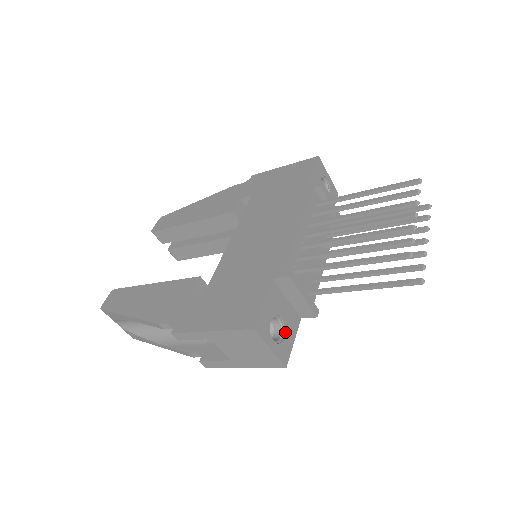
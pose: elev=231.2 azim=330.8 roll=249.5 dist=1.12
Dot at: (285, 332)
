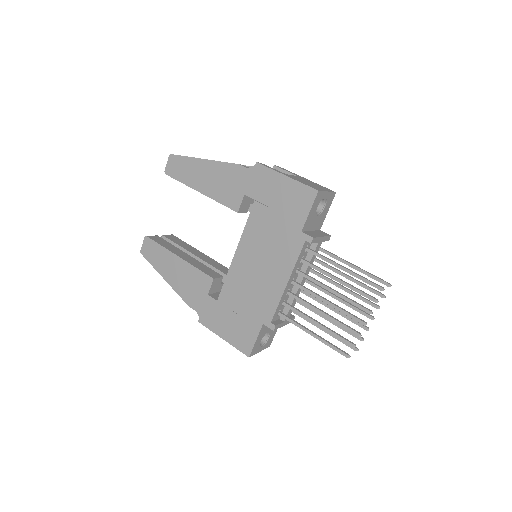
Dot at: (270, 334)
